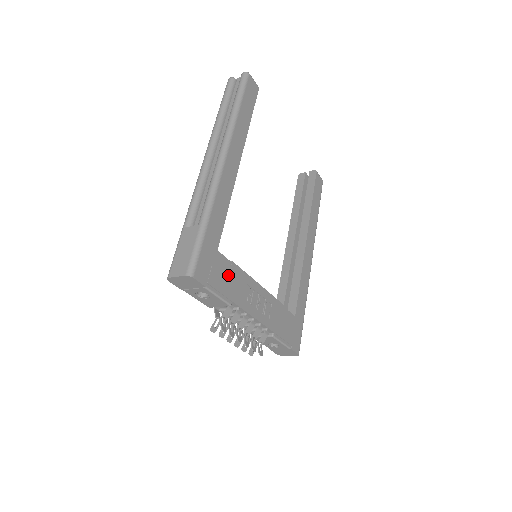
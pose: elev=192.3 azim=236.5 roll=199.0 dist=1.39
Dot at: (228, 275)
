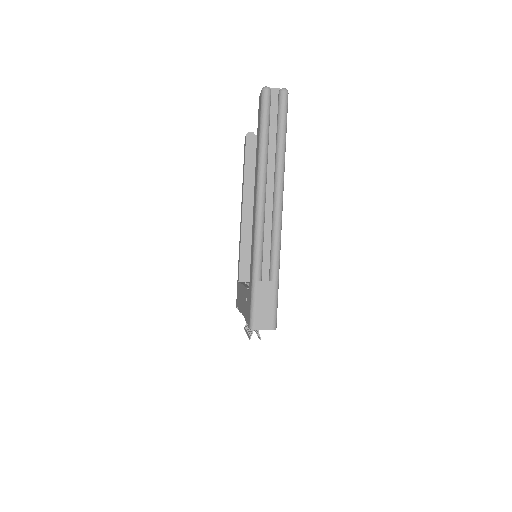
Dot at: occluded
